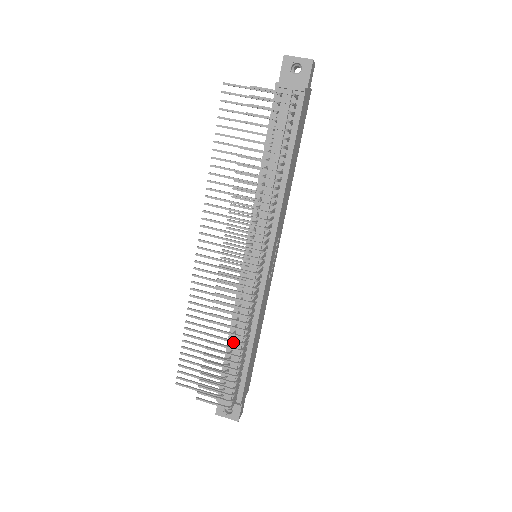
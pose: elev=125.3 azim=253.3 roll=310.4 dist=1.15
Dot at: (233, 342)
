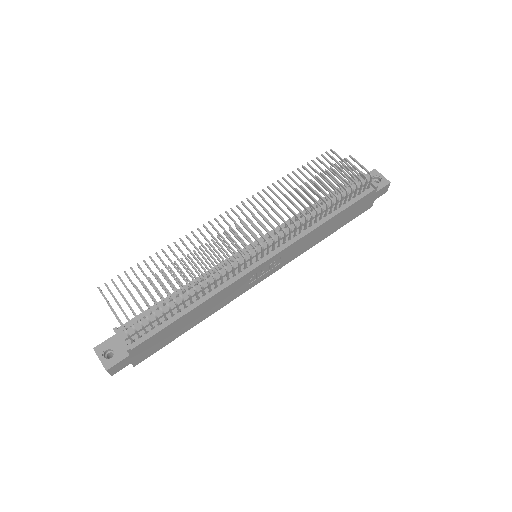
Dot at: (189, 281)
